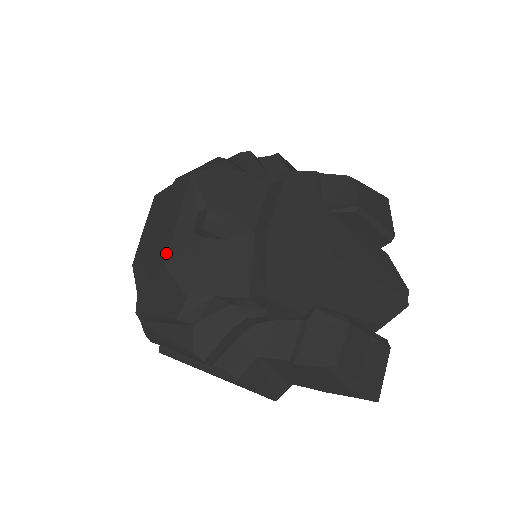
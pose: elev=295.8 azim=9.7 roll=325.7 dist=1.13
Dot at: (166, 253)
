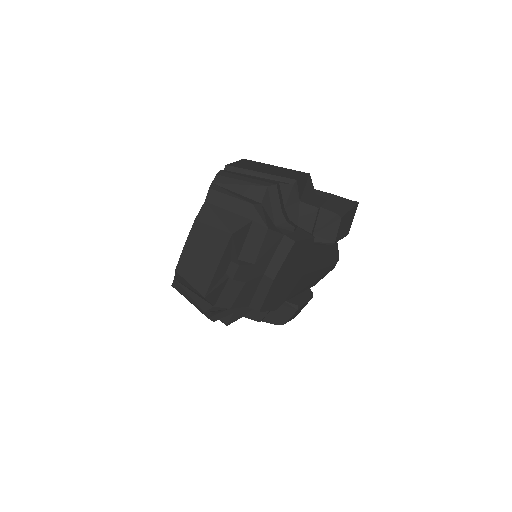
Dot at: (206, 289)
